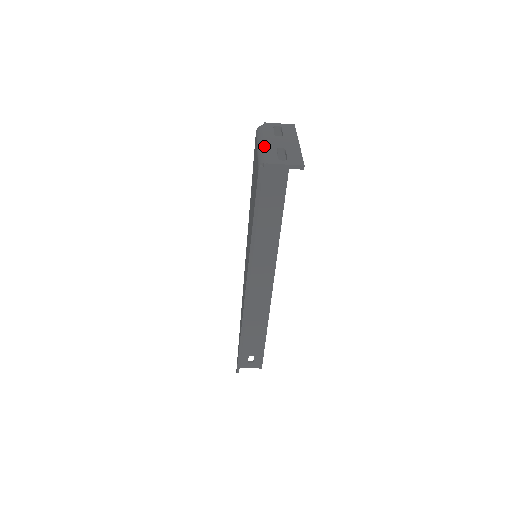
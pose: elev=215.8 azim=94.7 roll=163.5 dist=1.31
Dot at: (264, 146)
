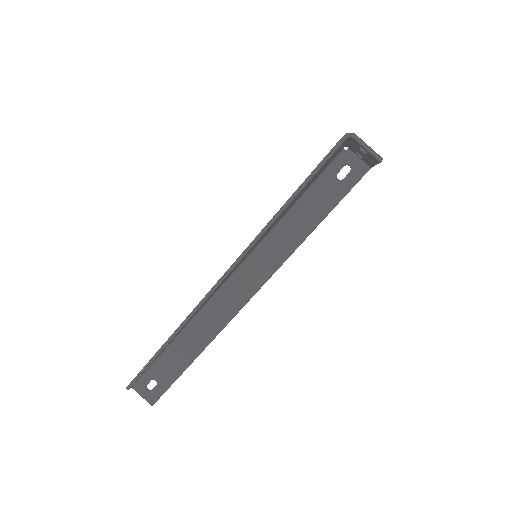
Dot at: occluded
